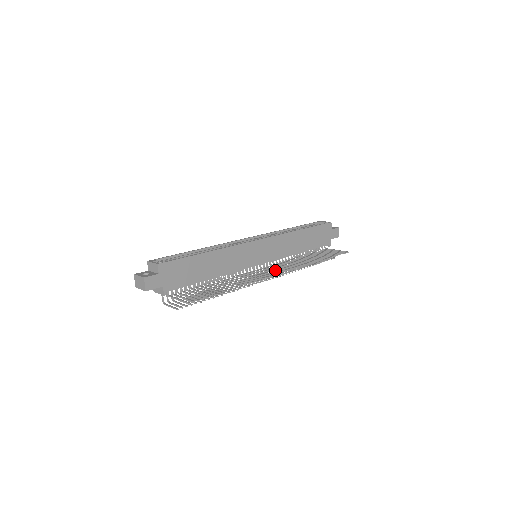
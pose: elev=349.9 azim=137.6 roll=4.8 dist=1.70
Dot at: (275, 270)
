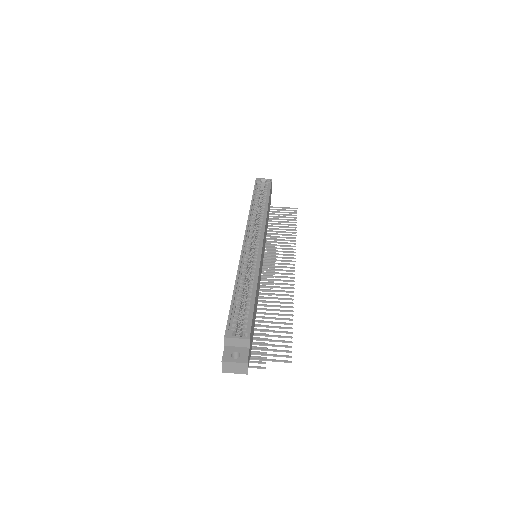
Dot at: occluded
